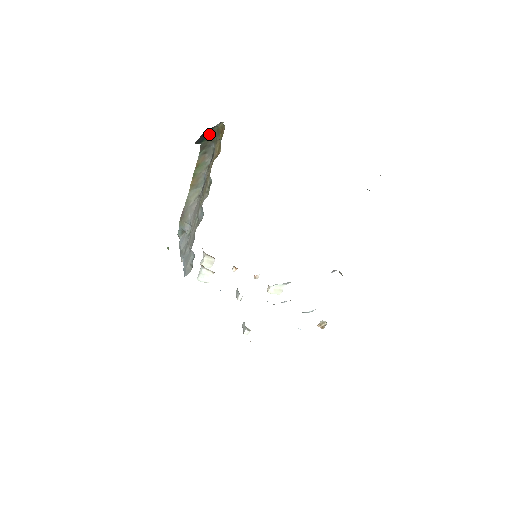
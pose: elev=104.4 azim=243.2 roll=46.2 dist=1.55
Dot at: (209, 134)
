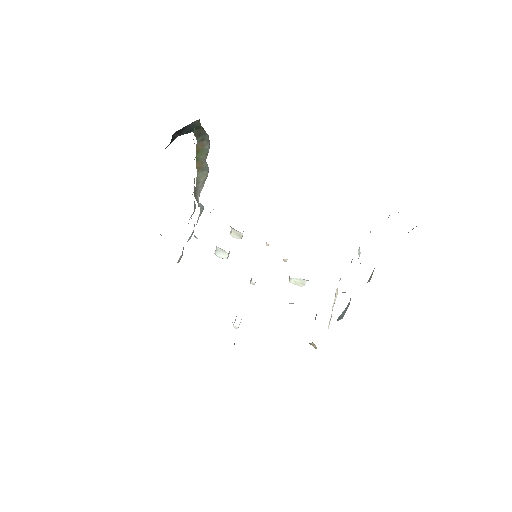
Dot at: (196, 125)
